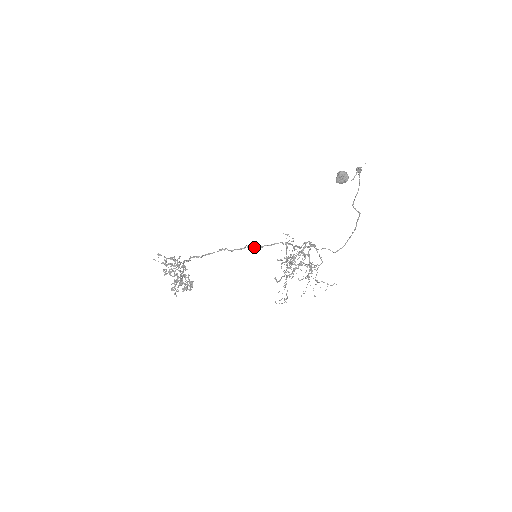
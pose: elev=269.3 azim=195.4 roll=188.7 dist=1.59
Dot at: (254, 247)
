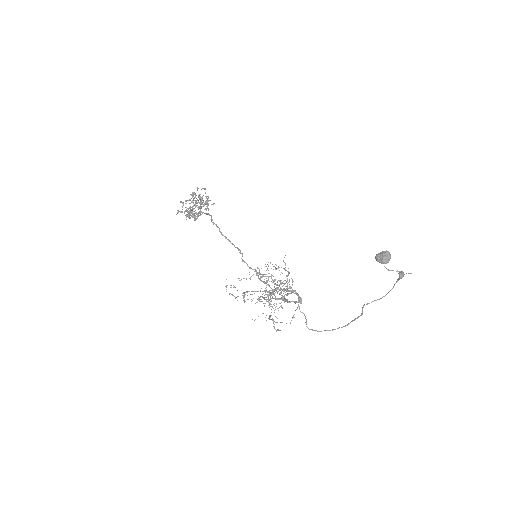
Dot at: occluded
